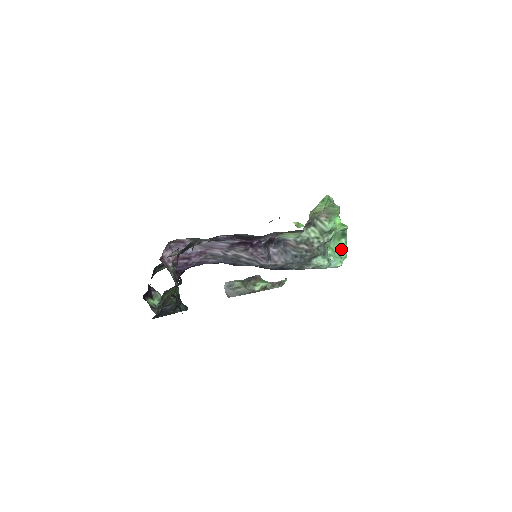
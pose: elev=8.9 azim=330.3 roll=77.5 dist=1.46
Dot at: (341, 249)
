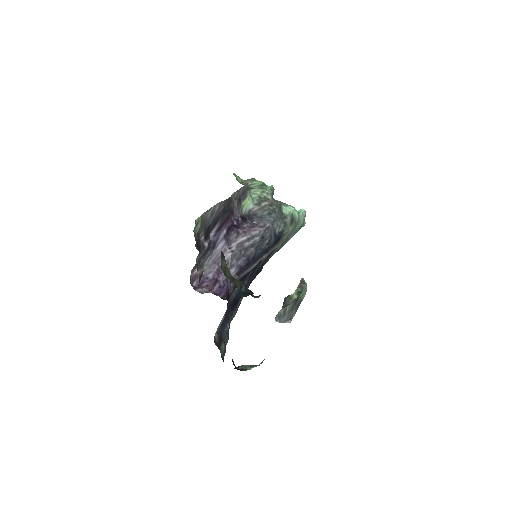
Dot at: occluded
